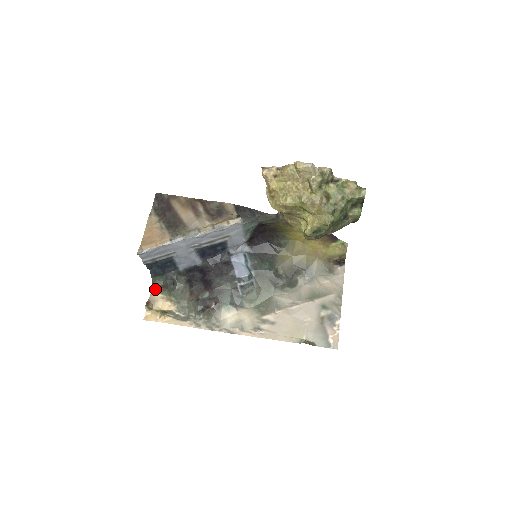
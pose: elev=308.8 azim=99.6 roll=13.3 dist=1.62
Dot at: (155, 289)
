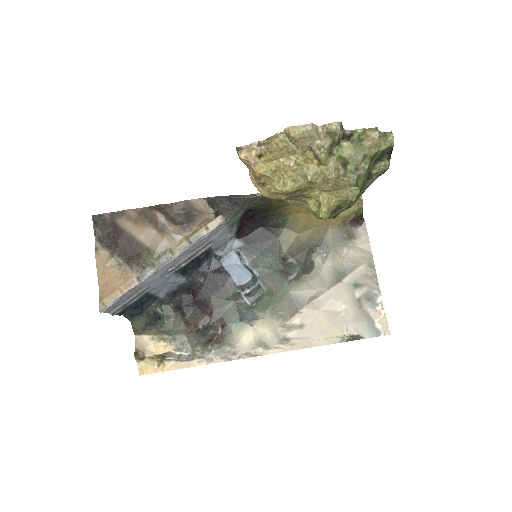
Dot at: (138, 332)
